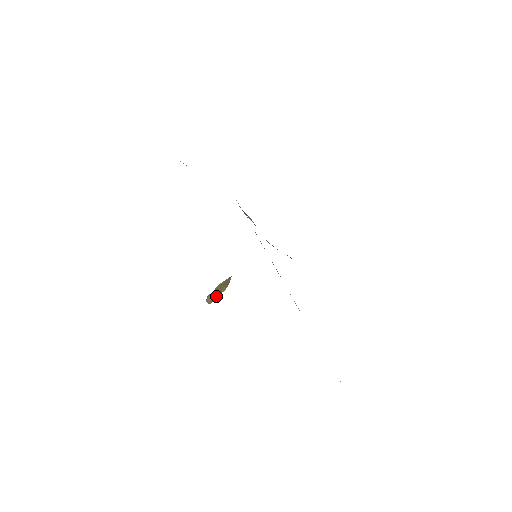
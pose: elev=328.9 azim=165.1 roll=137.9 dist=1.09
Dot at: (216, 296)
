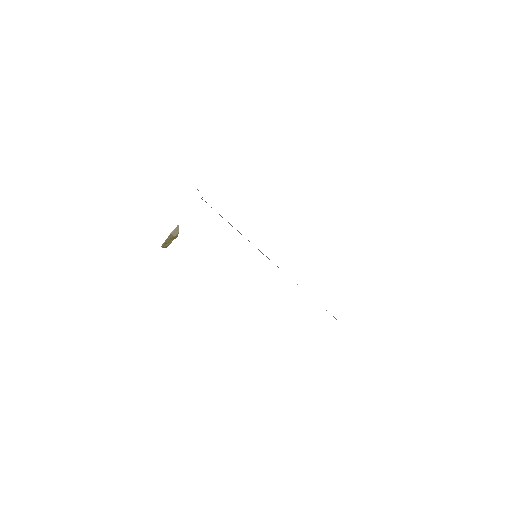
Dot at: (170, 242)
